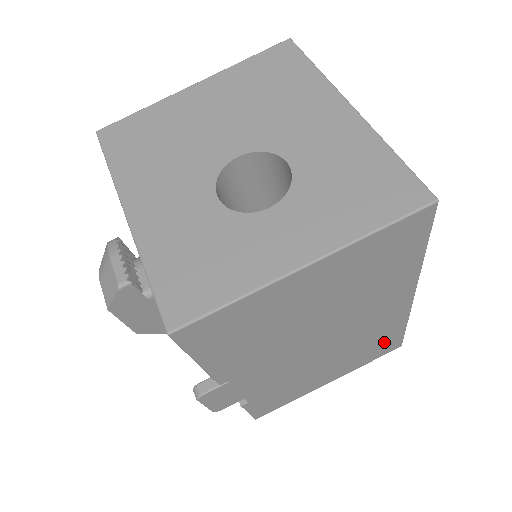
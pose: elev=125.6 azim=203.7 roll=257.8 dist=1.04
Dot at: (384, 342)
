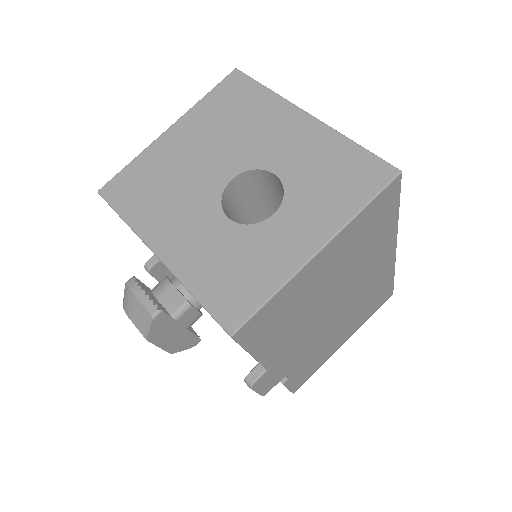
Dot at: (380, 294)
